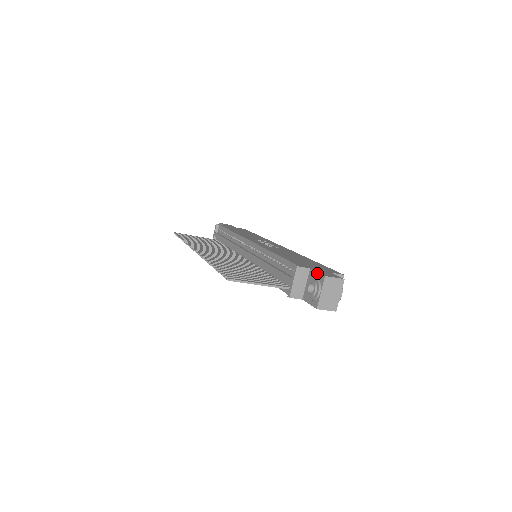
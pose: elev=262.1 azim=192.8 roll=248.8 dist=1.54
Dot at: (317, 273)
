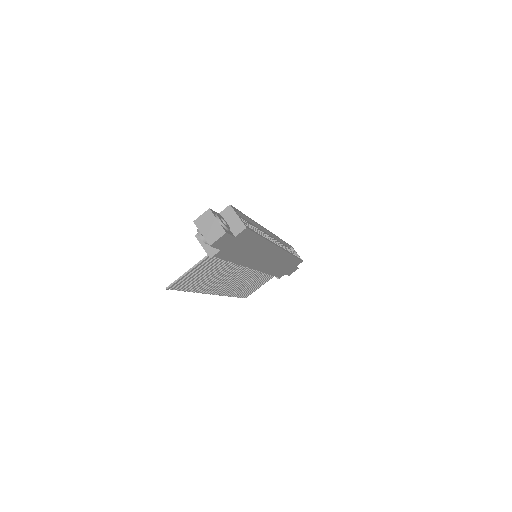
Dot at: occluded
